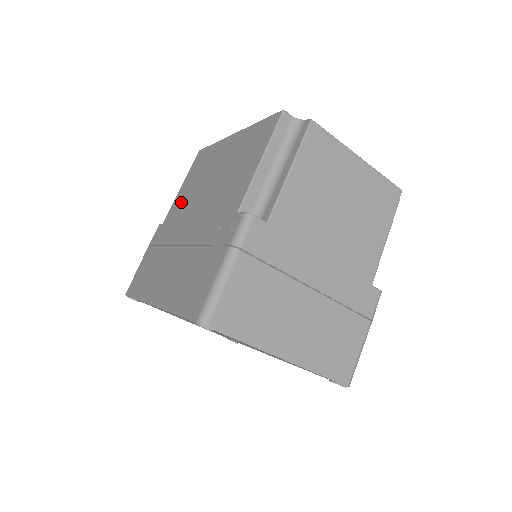
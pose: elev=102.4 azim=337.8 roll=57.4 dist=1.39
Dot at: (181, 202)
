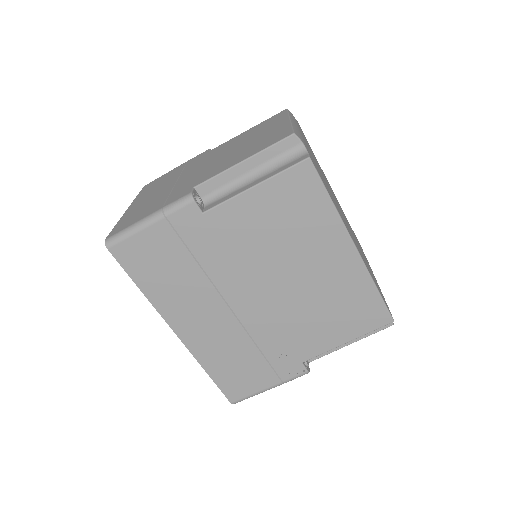
Dot at: (247, 230)
